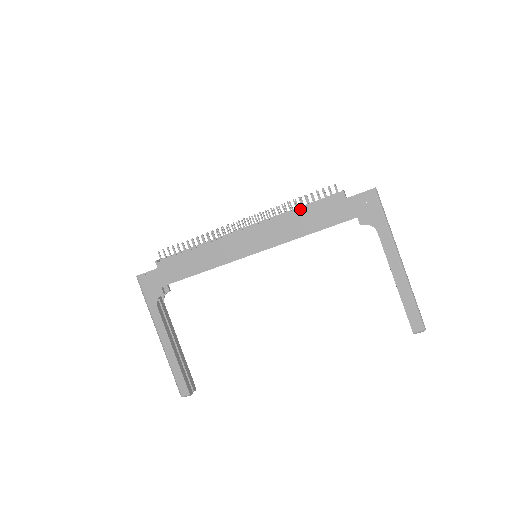
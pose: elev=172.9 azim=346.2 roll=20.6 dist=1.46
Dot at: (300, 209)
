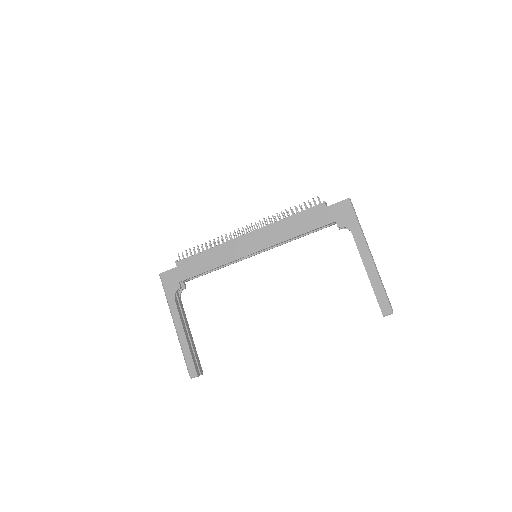
Dot at: (291, 216)
